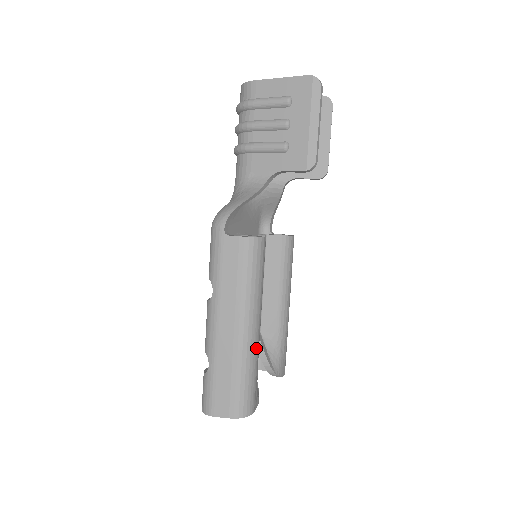
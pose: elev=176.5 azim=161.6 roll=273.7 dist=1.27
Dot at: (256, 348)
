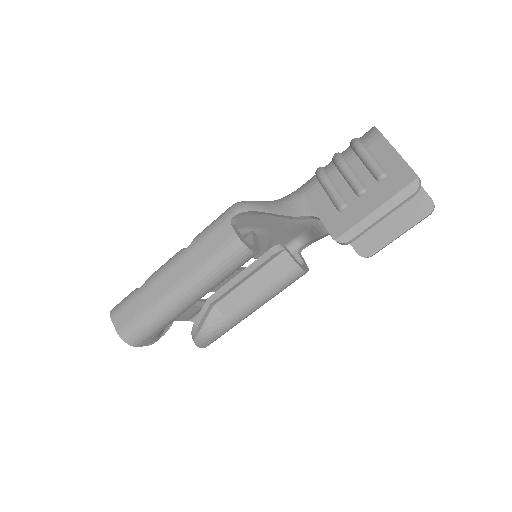
Dot at: (176, 313)
